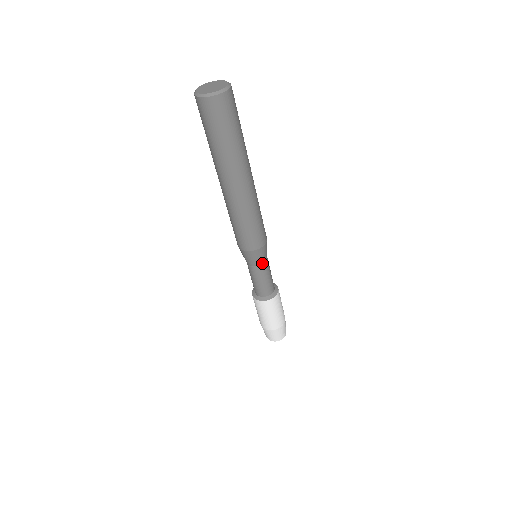
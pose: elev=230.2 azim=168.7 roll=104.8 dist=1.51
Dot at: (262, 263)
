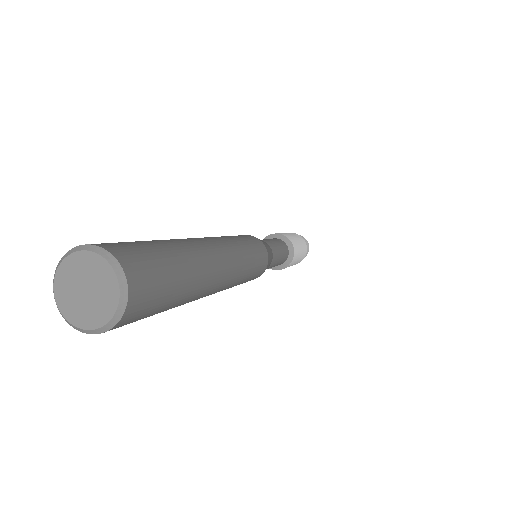
Dot at: occluded
